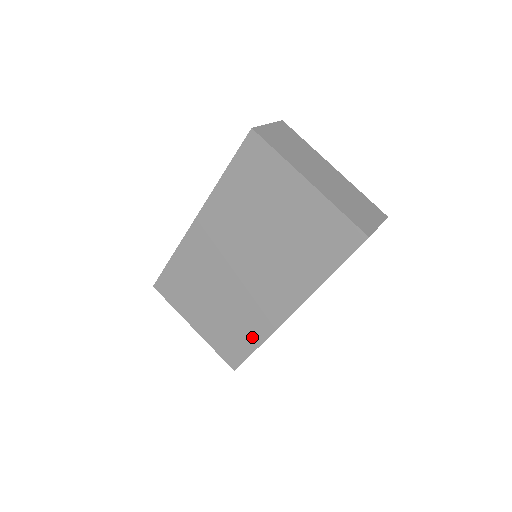
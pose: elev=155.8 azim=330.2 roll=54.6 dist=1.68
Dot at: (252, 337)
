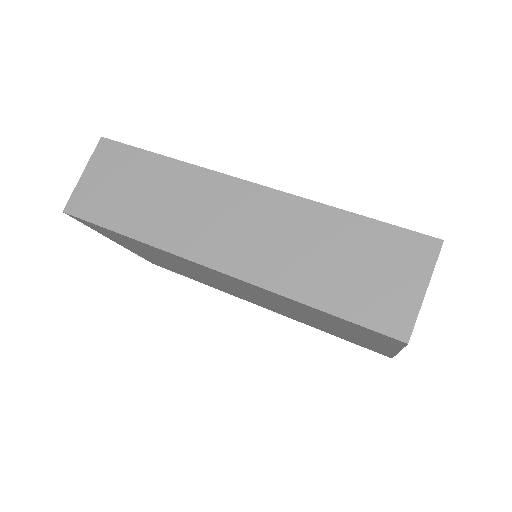
Dot at: (199, 281)
